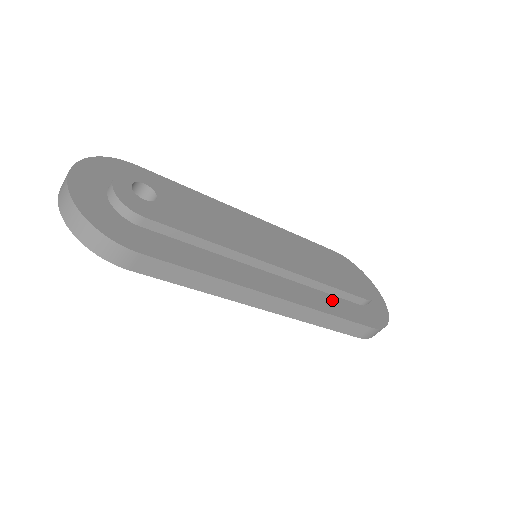
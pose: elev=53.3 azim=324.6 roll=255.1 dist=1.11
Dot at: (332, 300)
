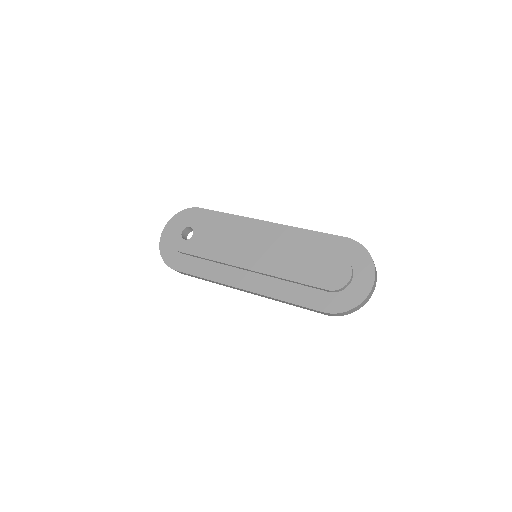
Dot at: (296, 289)
